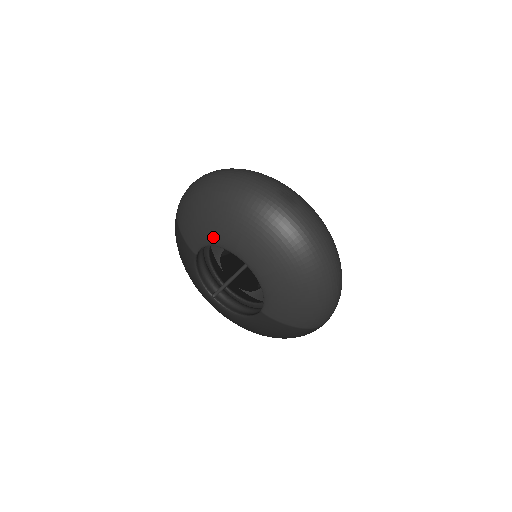
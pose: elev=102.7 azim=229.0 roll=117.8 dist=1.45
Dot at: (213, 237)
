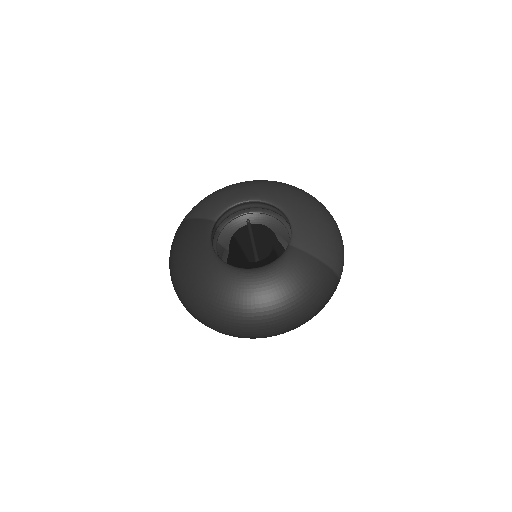
Dot at: (239, 196)
